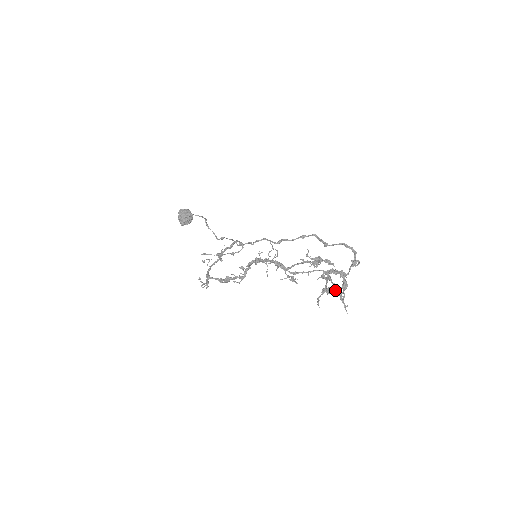
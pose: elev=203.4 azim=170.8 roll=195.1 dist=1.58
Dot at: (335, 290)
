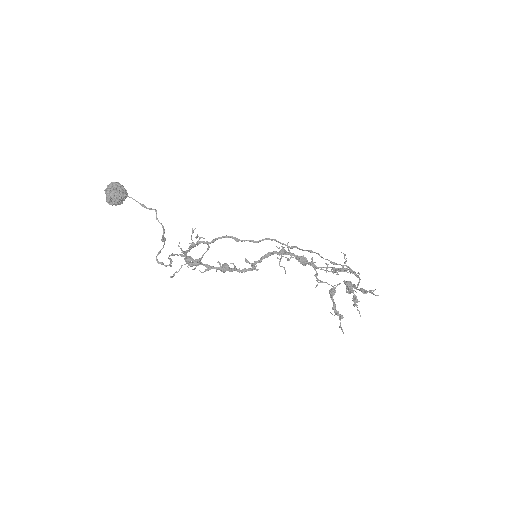
Dot at: (333, 309)
